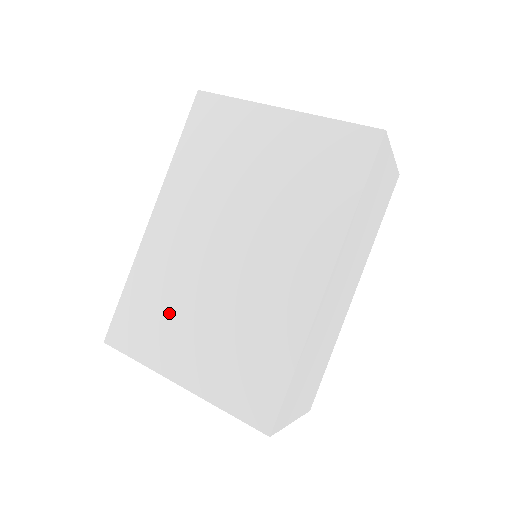
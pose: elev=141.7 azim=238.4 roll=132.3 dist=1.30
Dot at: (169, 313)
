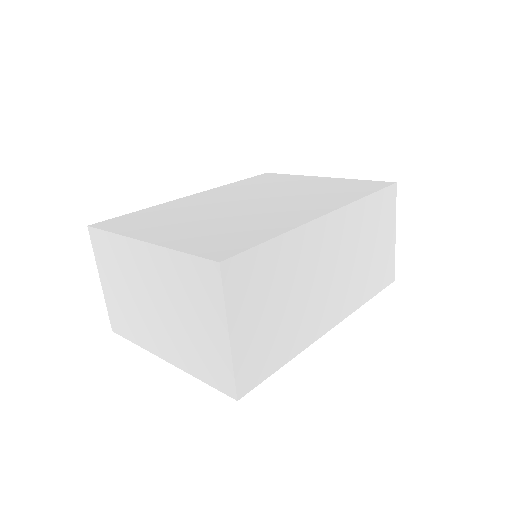
Dot at: (169, 218)
